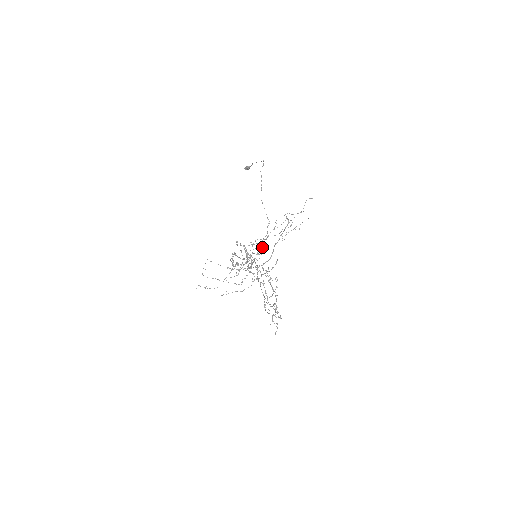
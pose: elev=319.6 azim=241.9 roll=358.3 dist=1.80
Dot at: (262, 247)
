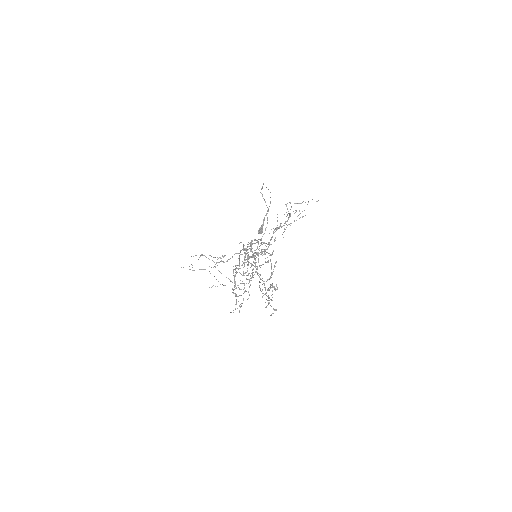
Dot at: (264, 252)
